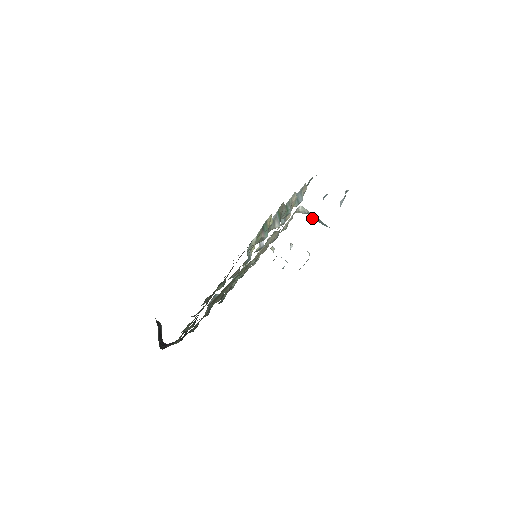
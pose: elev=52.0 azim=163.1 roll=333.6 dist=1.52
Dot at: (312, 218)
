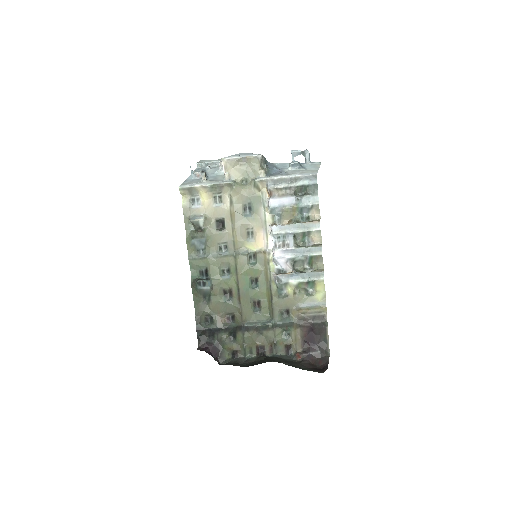
Dot at: occluded
